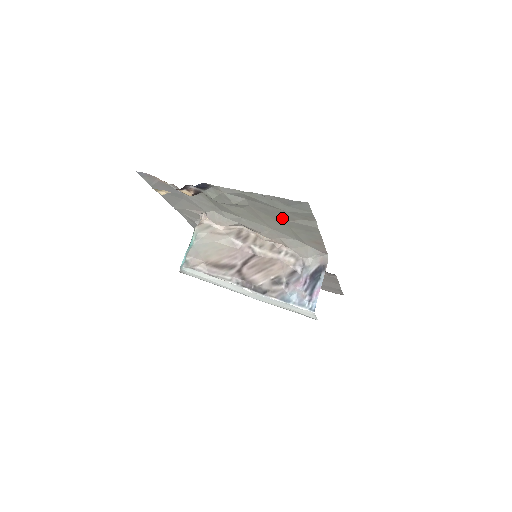
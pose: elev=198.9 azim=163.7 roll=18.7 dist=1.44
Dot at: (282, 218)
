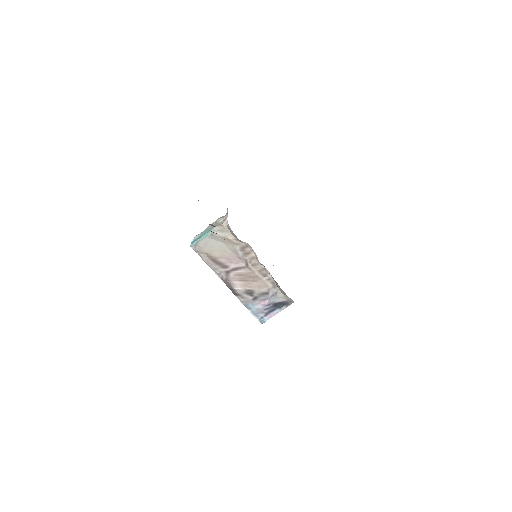
Dot at: occluded
